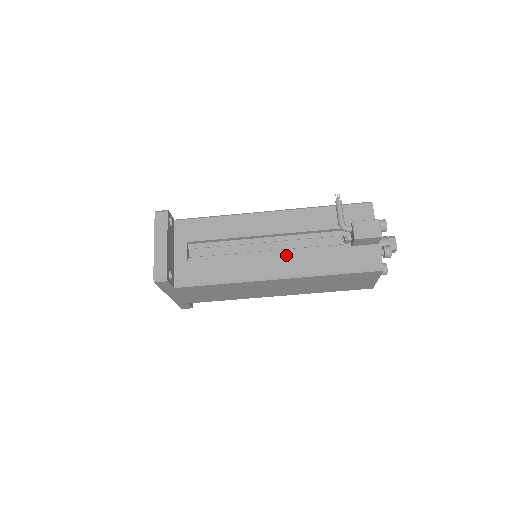
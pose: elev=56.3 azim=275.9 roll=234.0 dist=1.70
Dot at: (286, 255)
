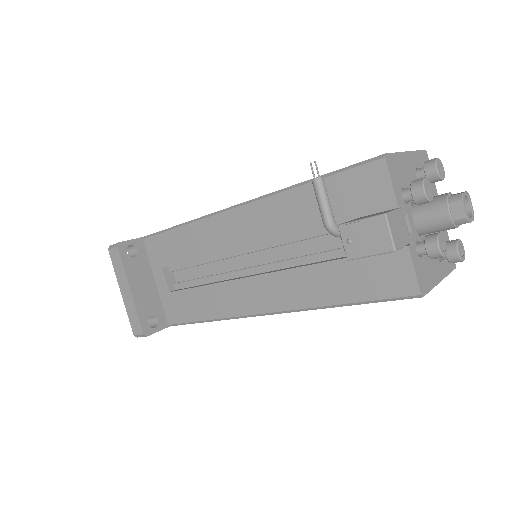
Dot at: (269, 279)
